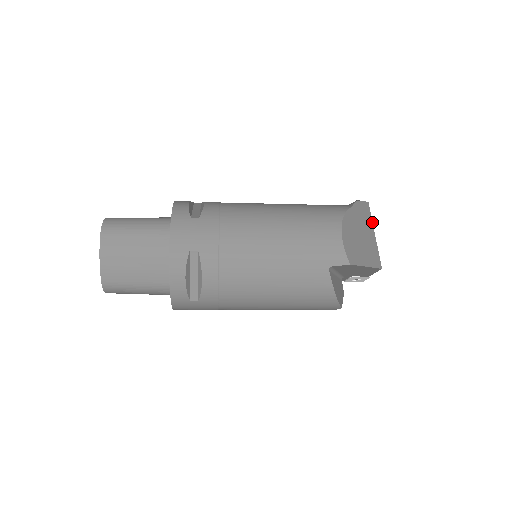
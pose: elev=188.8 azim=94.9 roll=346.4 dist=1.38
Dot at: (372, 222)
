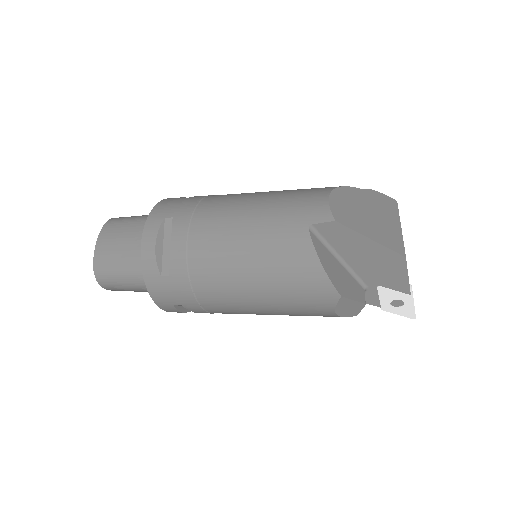
Dot at: (399, 216)
